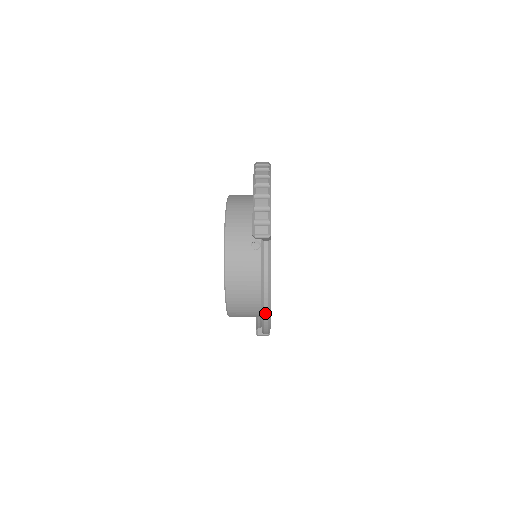
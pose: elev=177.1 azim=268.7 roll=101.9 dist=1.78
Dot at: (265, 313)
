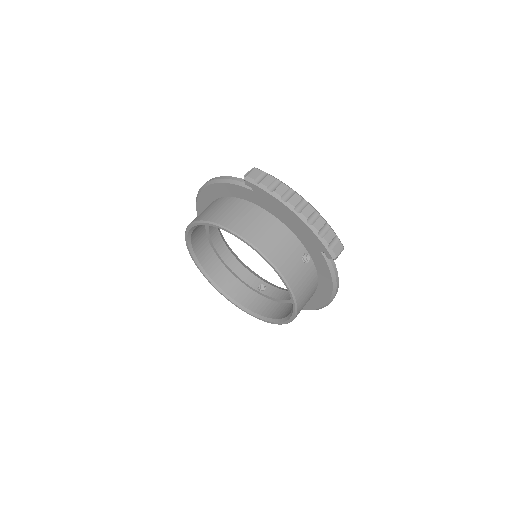
Dot at: occluded
